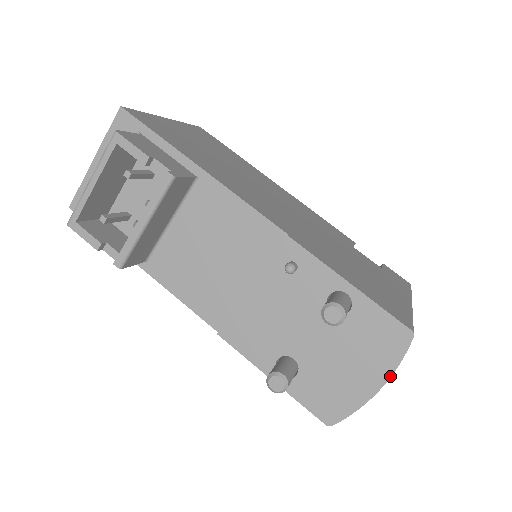
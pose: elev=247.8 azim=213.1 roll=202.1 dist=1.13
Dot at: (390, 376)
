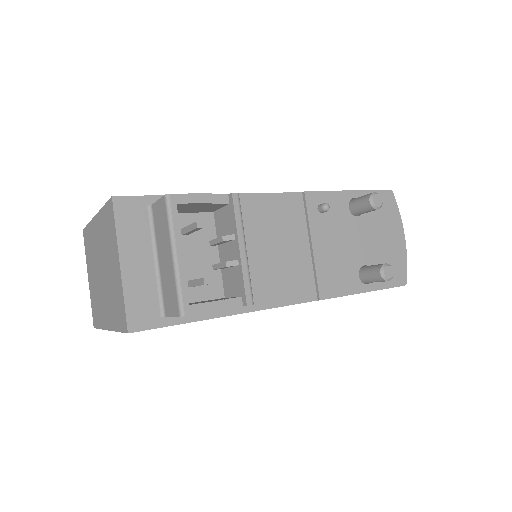
Dot at: (402, 224)
